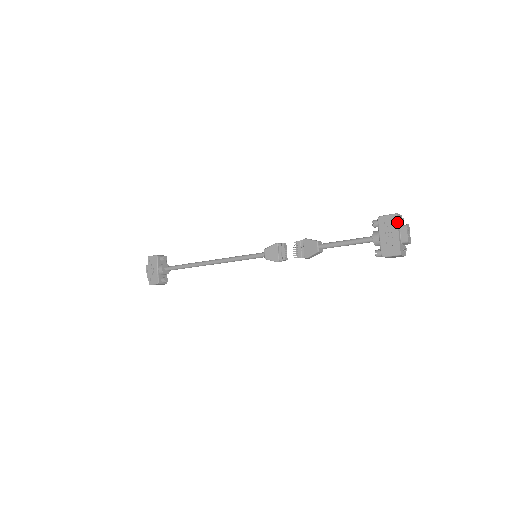
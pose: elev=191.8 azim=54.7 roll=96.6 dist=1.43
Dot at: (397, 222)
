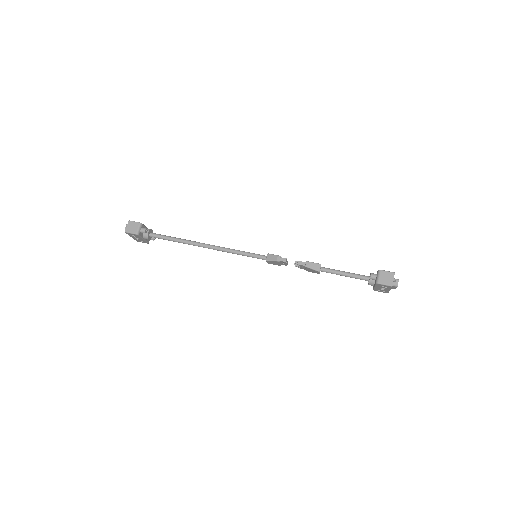
Dot at: occluded
